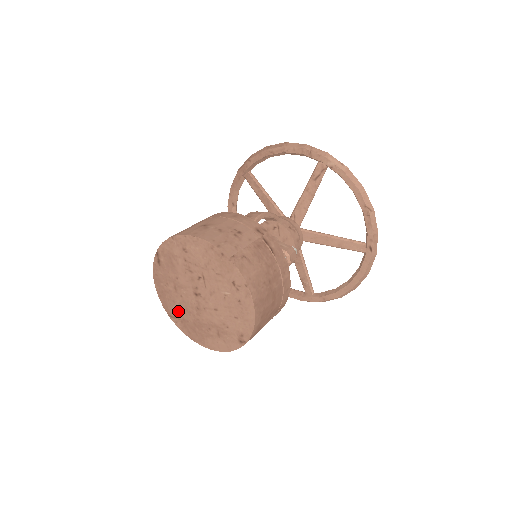
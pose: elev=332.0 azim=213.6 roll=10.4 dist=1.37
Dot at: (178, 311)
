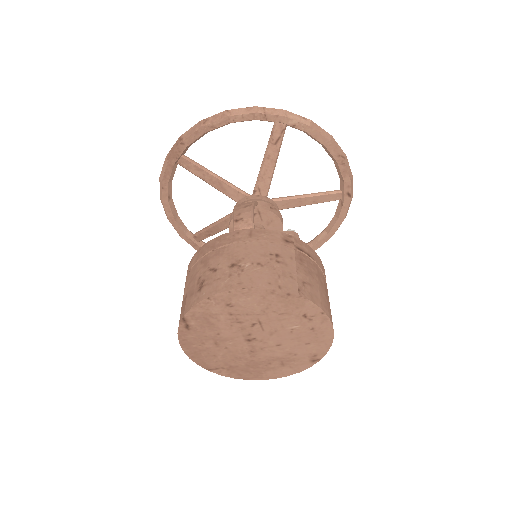
Dot at: (222, 362)
